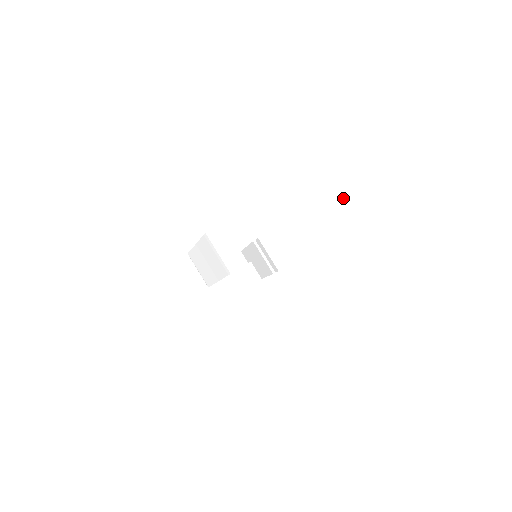
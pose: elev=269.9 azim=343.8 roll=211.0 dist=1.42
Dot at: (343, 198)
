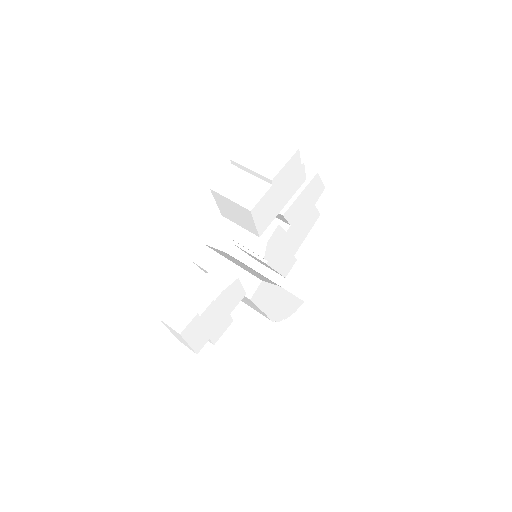
Dot at: (261, 146)
